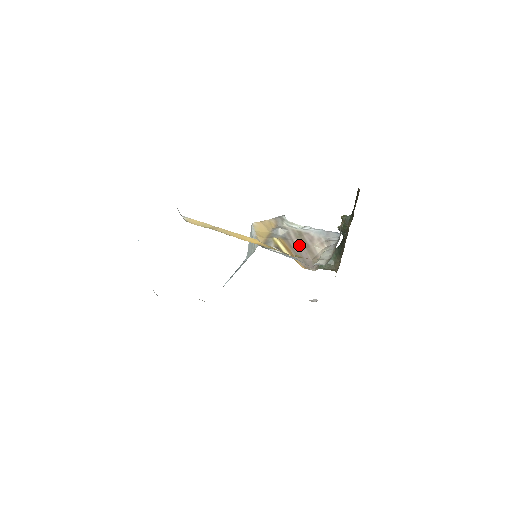
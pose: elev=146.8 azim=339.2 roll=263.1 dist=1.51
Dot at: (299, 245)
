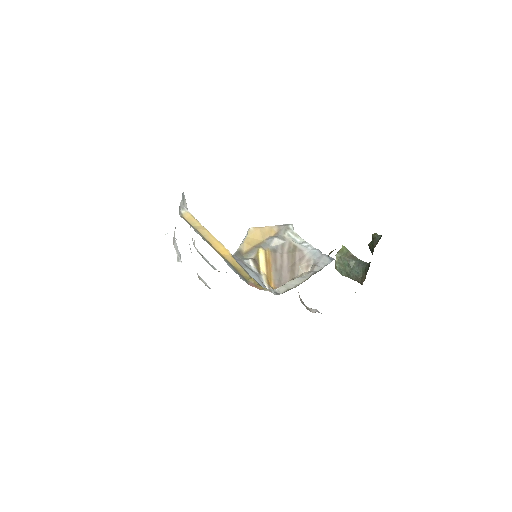
Dot at: (286, 261)
